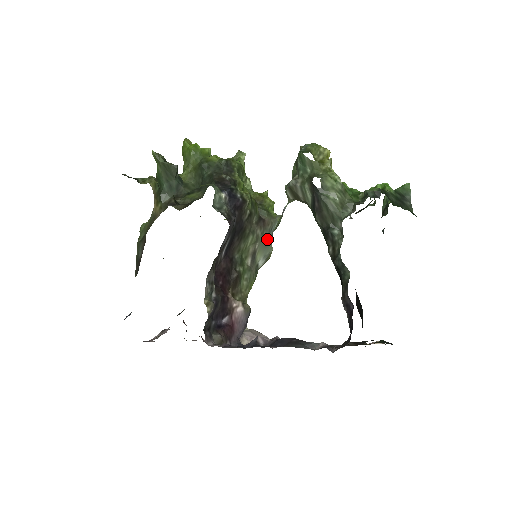
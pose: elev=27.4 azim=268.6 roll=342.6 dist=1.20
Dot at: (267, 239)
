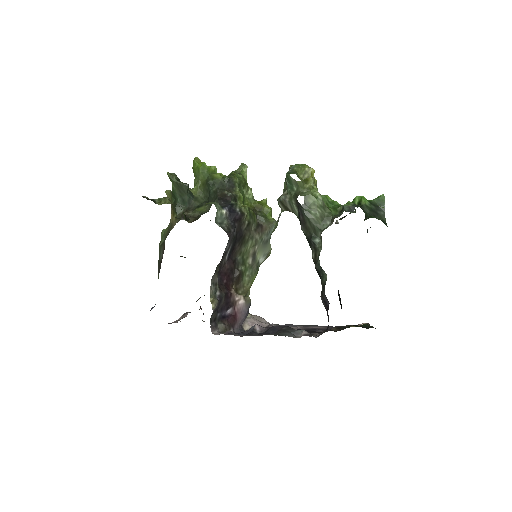
Dot at: (265, 241)
